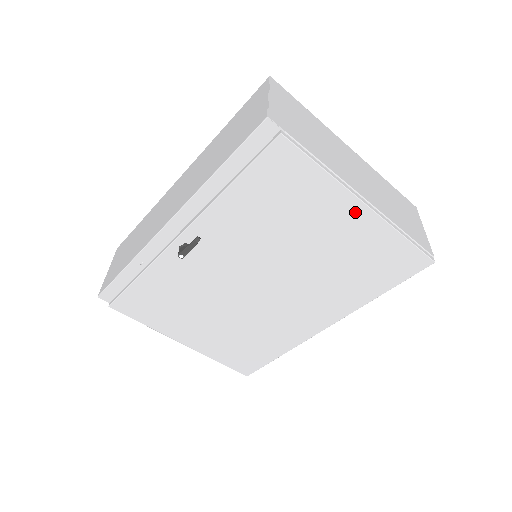
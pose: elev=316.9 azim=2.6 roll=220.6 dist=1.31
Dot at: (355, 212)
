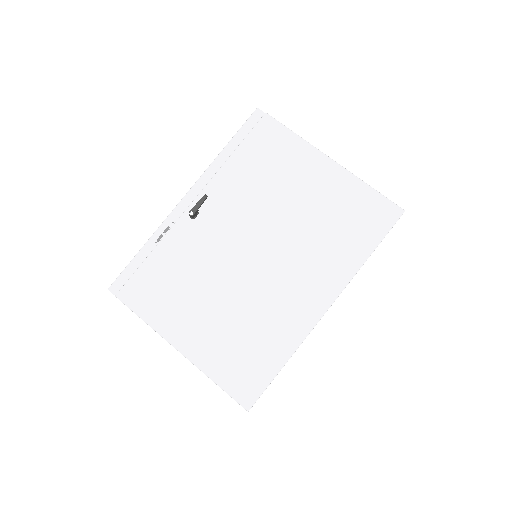
Dot at: (326, 167)
